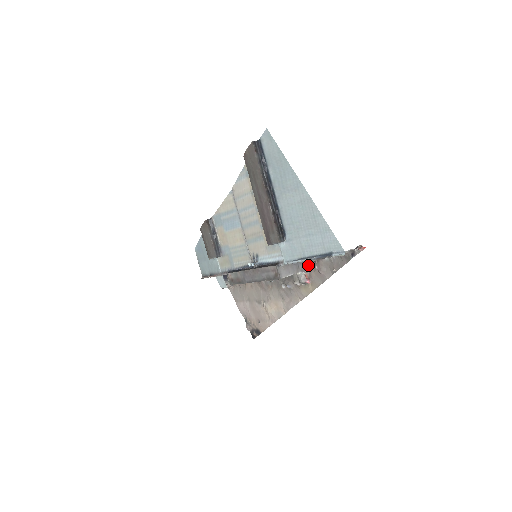
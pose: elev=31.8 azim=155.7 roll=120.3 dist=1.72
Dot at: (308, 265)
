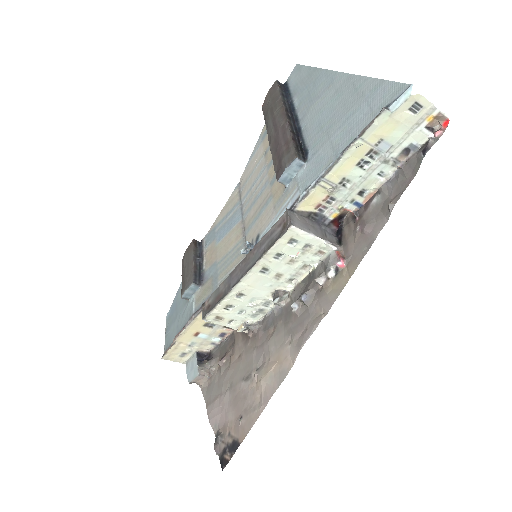
Dot at: (343, 237)
